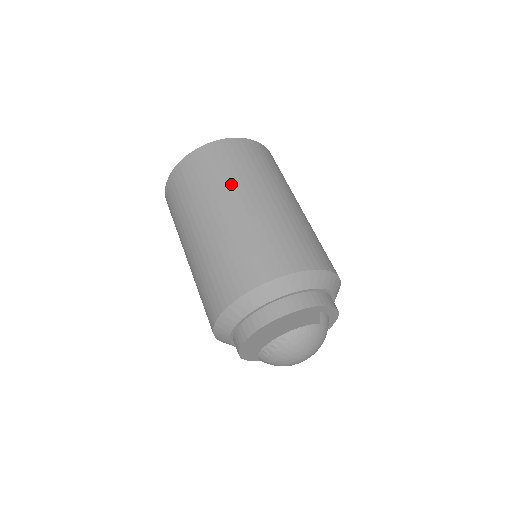
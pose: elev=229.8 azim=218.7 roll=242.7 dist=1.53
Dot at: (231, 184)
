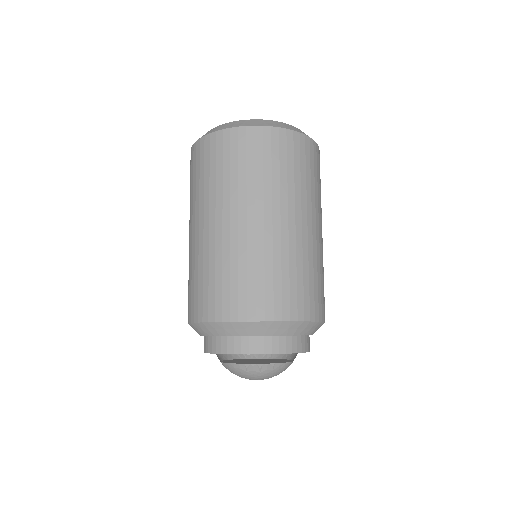
Dot at: (305, 197)
